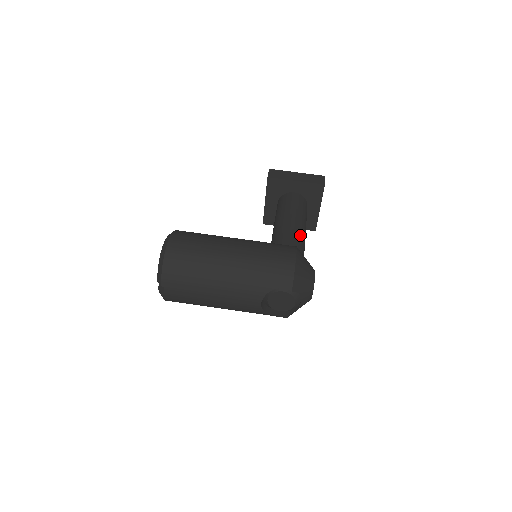
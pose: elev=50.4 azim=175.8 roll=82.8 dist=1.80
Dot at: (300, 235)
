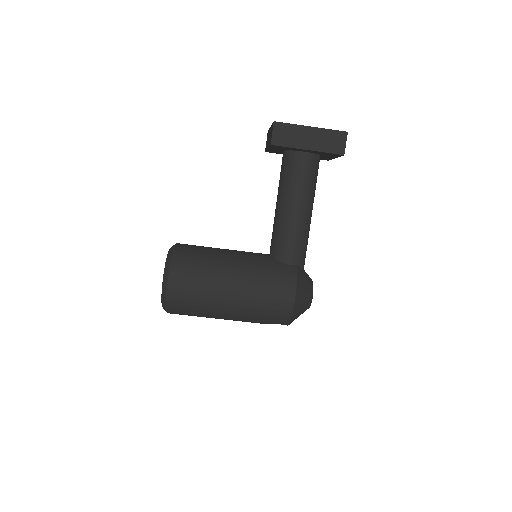
Dot at: (304, 236)
